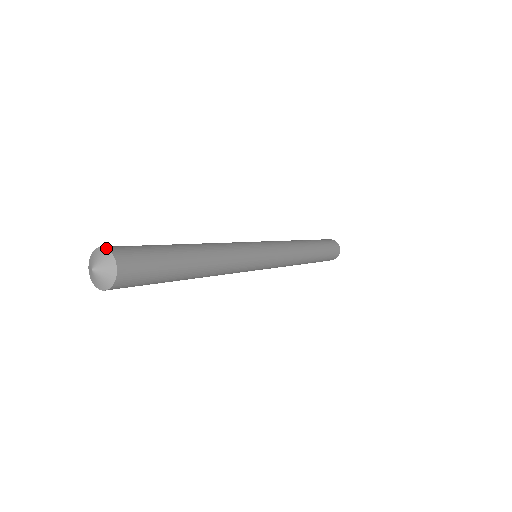
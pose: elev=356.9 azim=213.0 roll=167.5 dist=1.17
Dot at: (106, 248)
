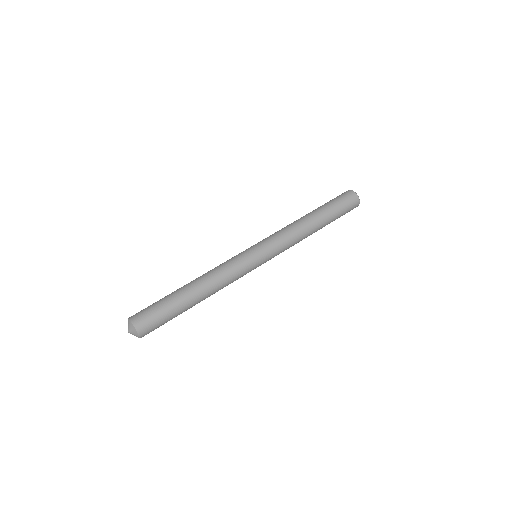
Dot at: (135, 329)
